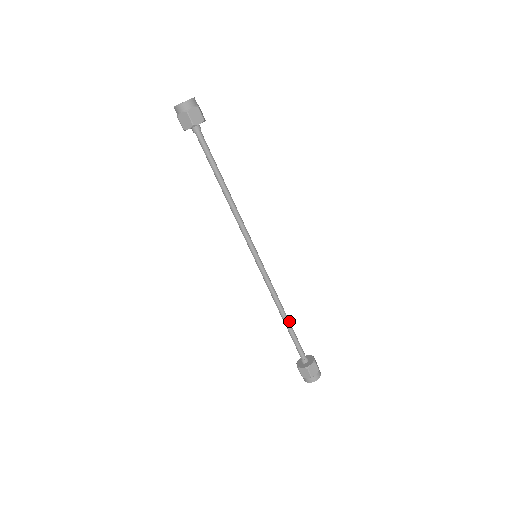
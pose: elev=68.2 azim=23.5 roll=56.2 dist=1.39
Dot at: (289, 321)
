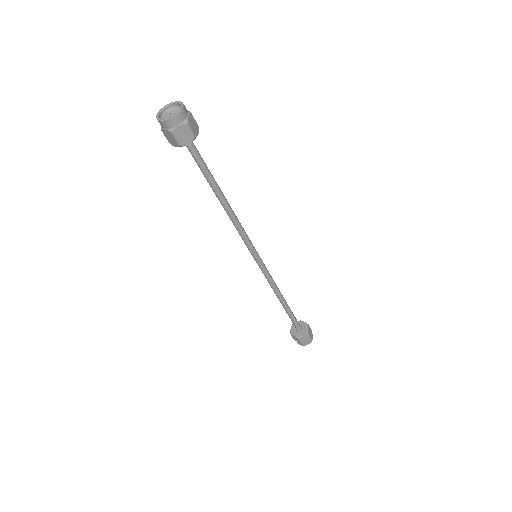
Dot at: (286, 303)
